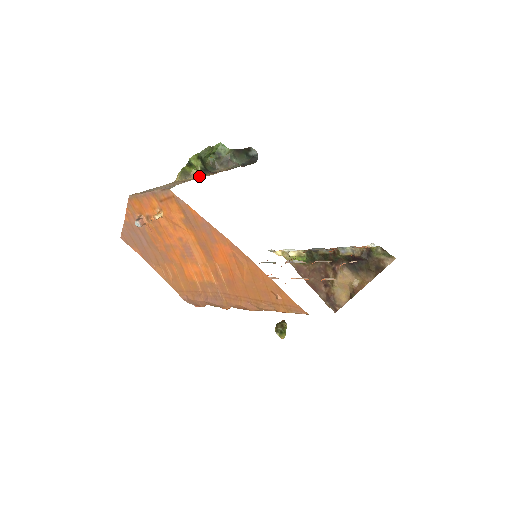
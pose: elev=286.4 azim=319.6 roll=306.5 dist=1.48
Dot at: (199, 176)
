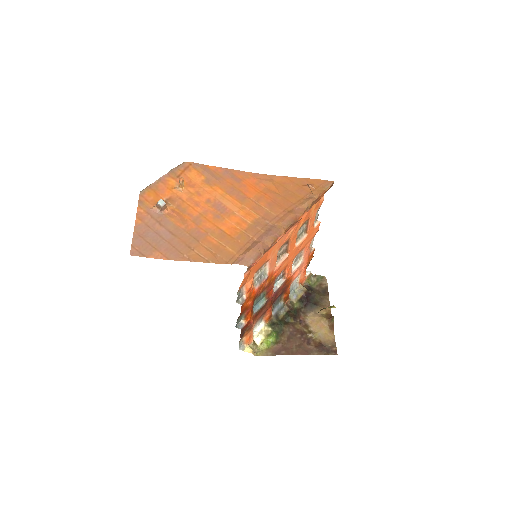
Dot at: occluded
